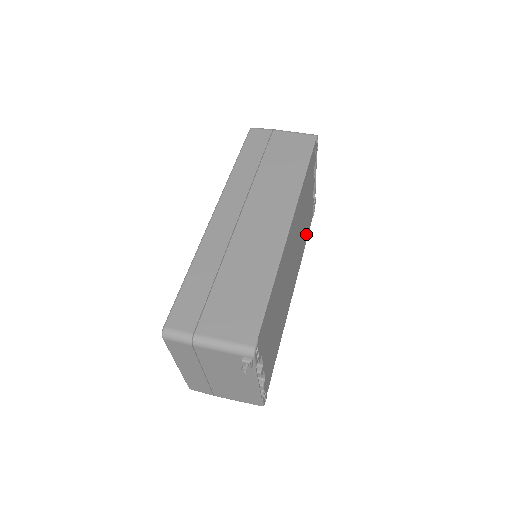
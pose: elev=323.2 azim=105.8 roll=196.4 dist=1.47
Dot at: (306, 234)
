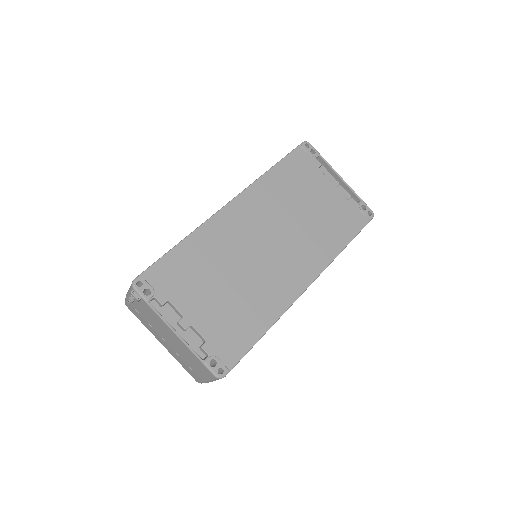
Dot at: (340, 234)
